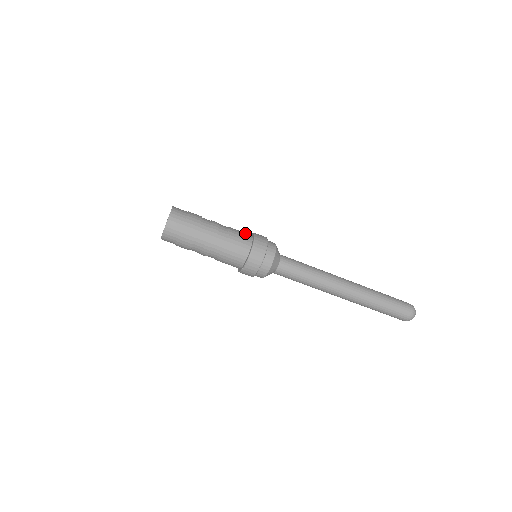
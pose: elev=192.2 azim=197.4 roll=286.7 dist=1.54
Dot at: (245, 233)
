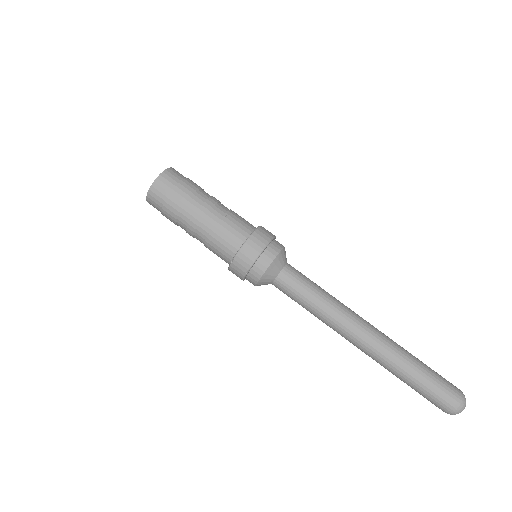
Dot at: (248, 223)
